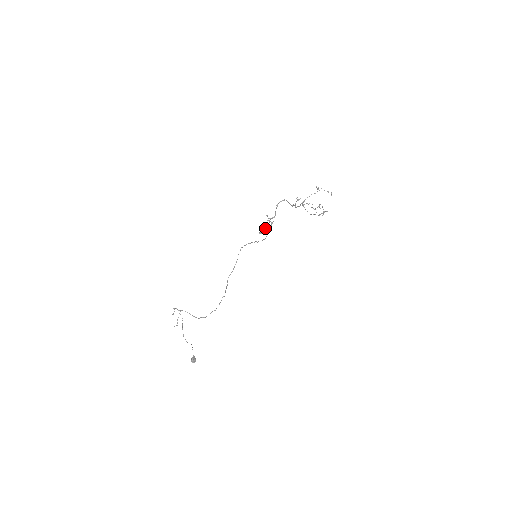
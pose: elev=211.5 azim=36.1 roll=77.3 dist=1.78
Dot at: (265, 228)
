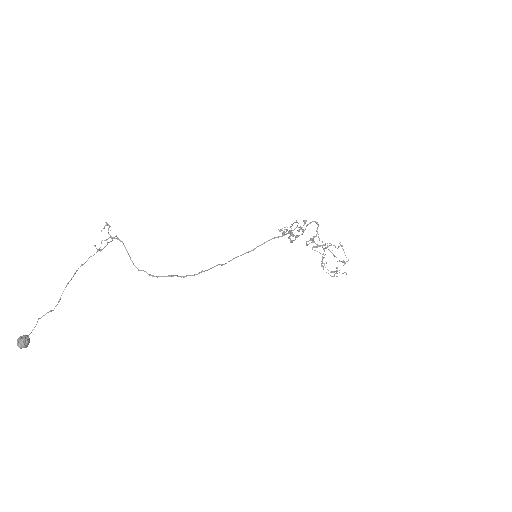
Dot at: occluded
